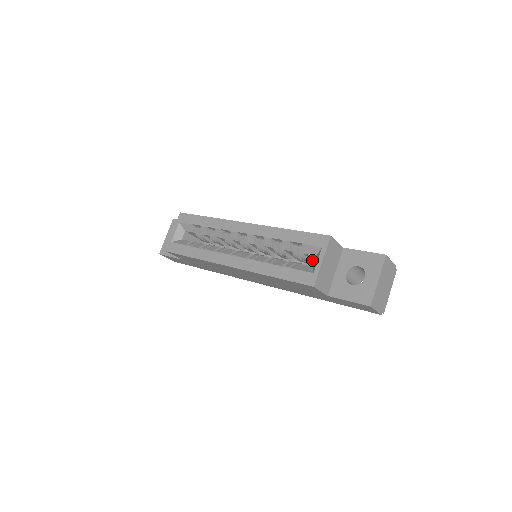
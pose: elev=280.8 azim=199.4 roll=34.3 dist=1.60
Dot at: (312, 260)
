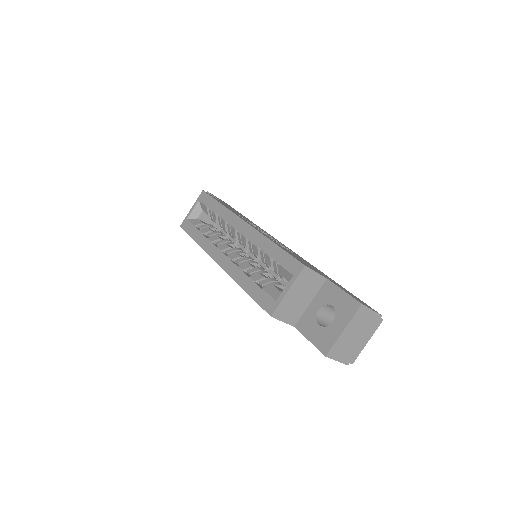
Dot at: occluded
